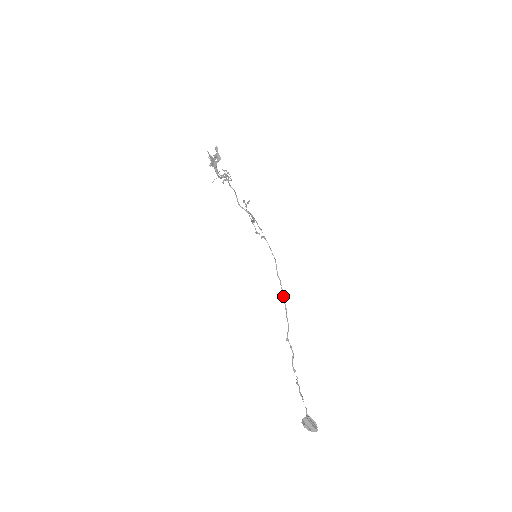
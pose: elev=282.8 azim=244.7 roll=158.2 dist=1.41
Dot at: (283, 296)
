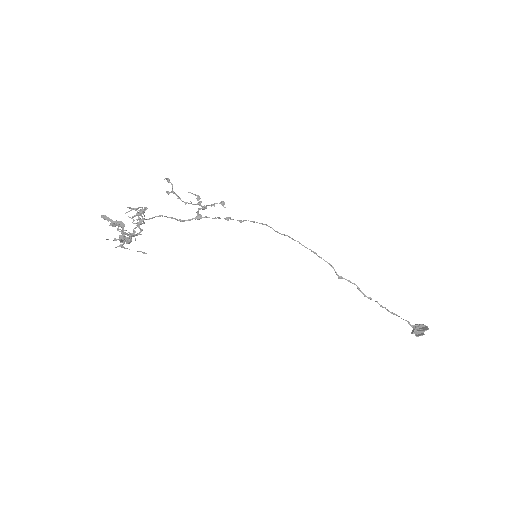
Dot at: (302, 245)
